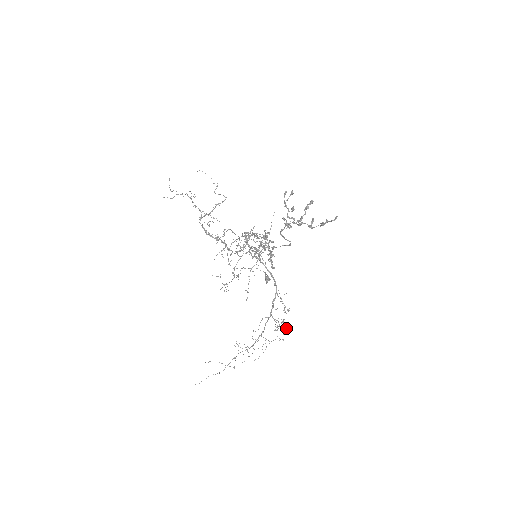
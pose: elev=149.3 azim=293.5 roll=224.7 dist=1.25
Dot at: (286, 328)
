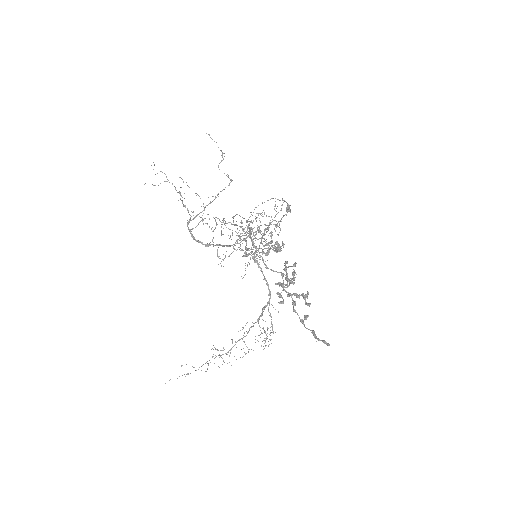
Dot at: occluded
